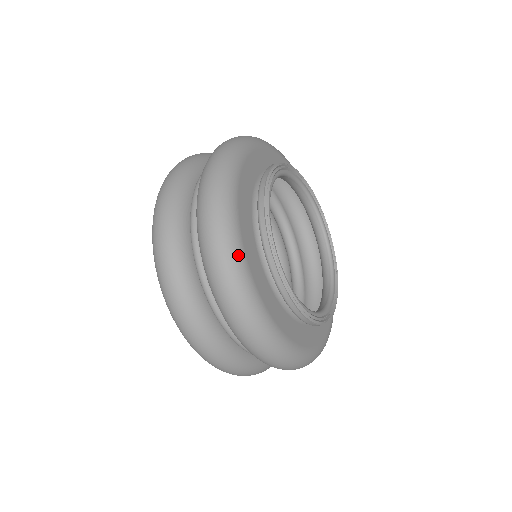
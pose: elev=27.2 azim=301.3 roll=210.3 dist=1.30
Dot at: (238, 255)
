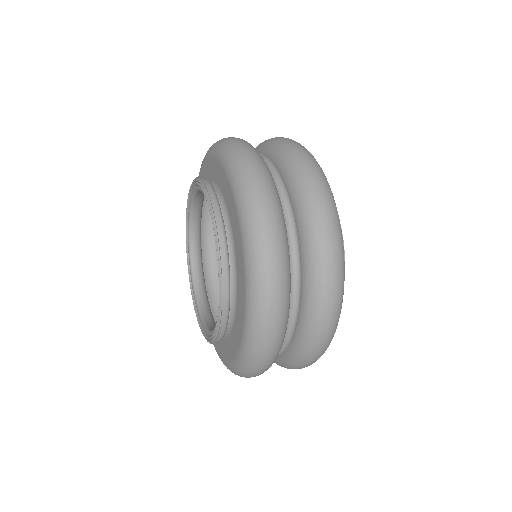
Dot at: occluded
